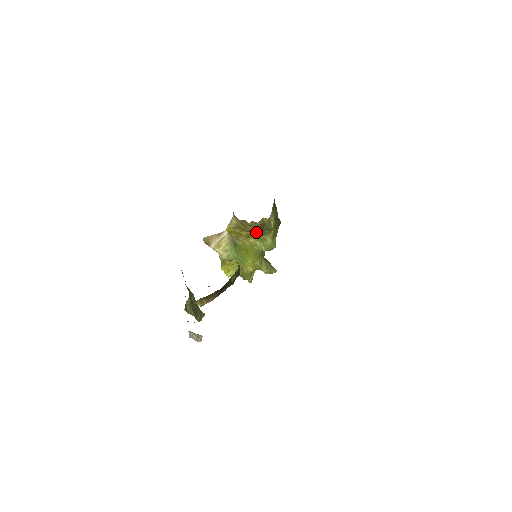
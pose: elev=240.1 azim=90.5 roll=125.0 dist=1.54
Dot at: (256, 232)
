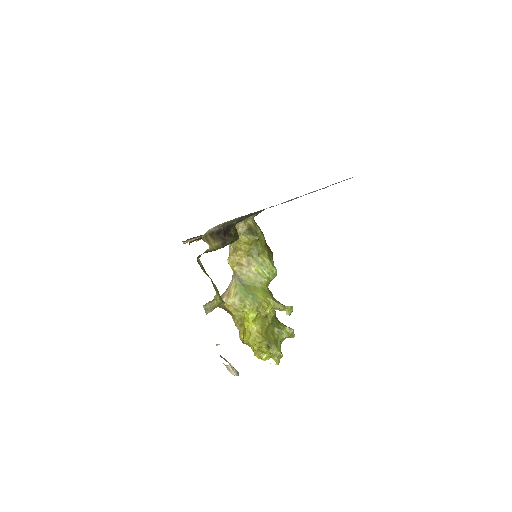
Dot at: (248, 236)
